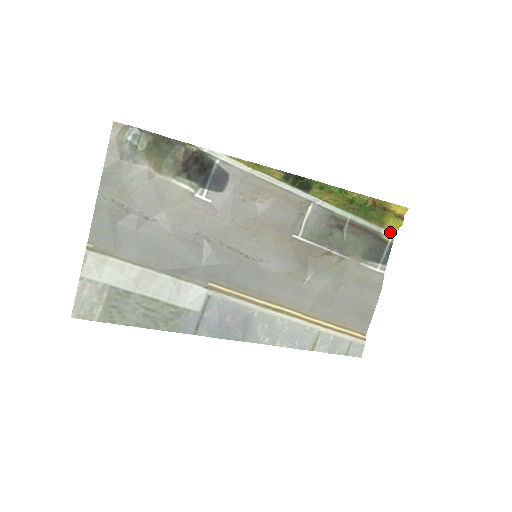
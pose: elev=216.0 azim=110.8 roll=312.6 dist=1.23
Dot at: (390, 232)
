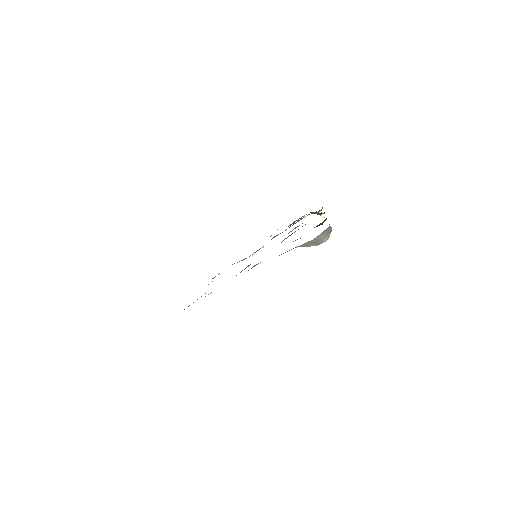
Dot at: occluded
